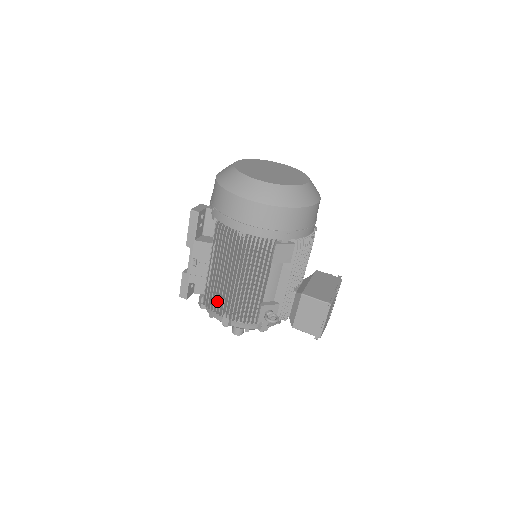
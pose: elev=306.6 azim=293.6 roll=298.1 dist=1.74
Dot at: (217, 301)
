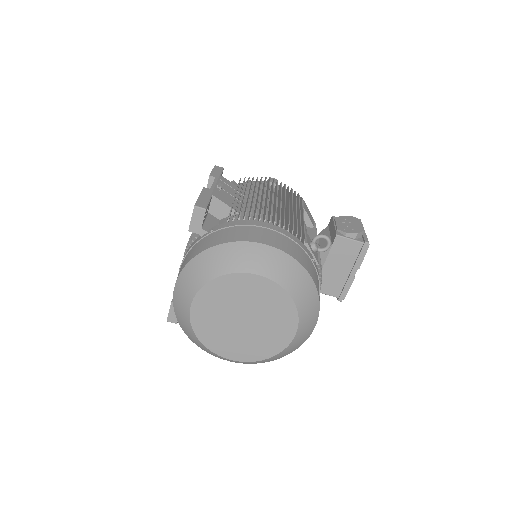
Dot at: occluded
